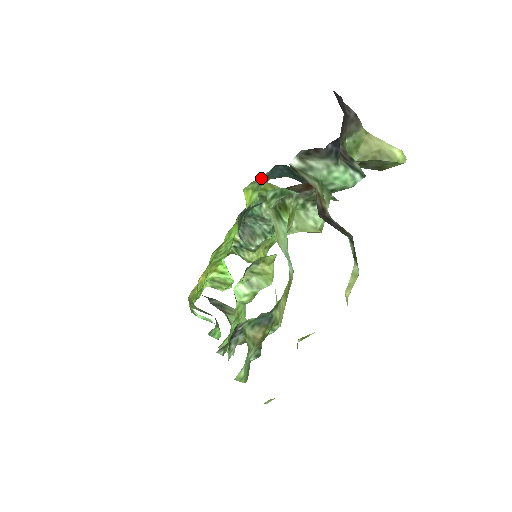
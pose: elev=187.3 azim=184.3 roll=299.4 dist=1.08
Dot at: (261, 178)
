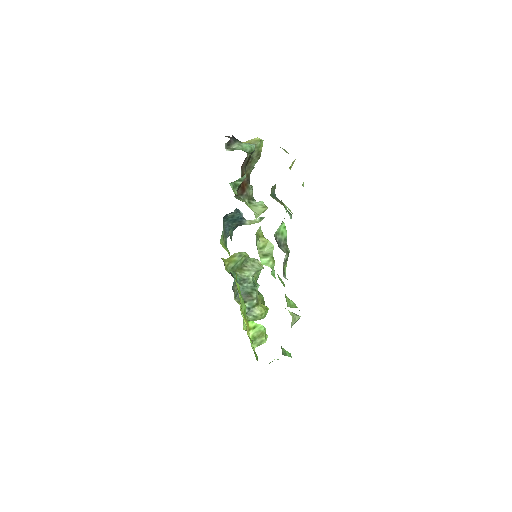
Dot at: (223, 236)
